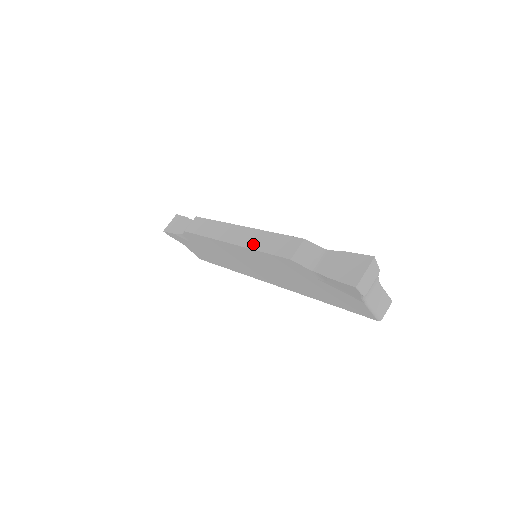
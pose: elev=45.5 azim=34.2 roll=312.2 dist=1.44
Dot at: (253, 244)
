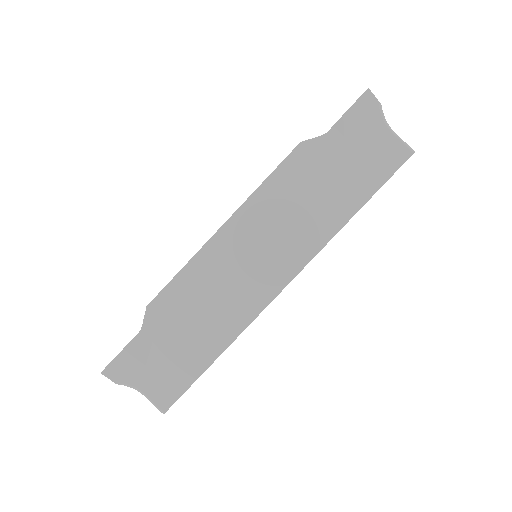
Dot at: (252, 194)
